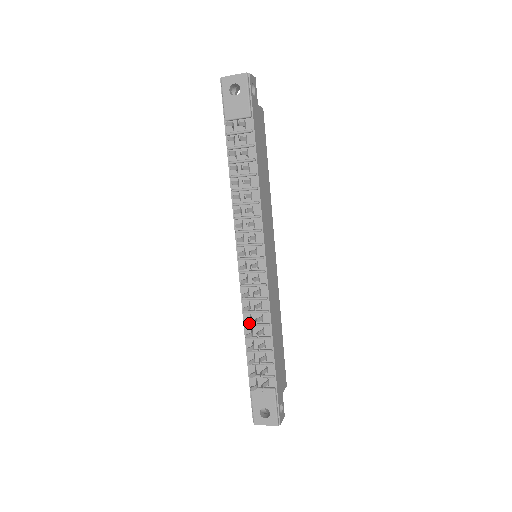
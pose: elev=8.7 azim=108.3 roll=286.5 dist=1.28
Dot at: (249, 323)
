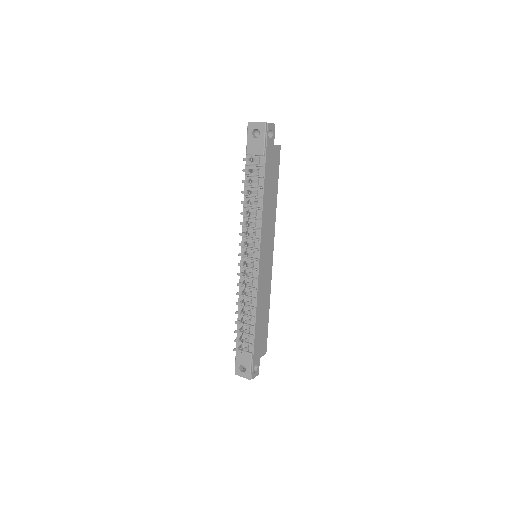
Dot at: (239, 304)
